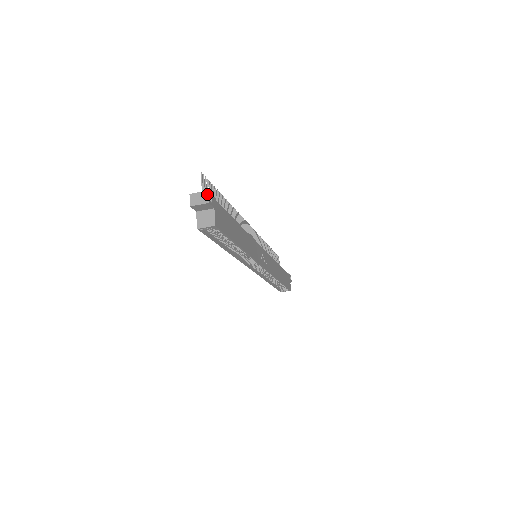
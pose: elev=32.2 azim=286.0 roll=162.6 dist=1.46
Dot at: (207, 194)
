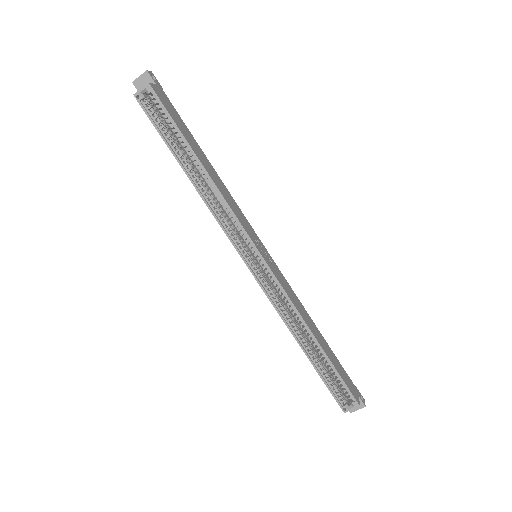
Dot at: (149, 72)
